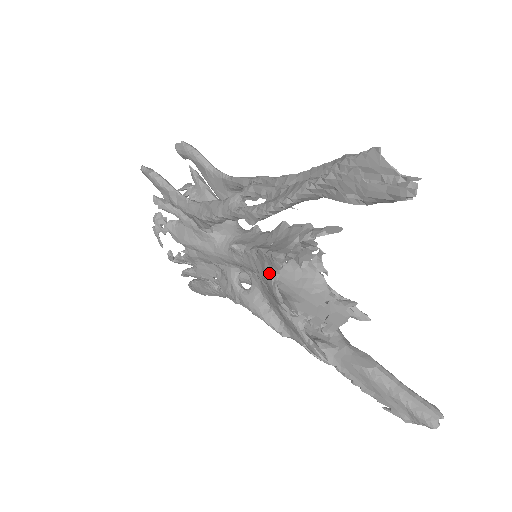
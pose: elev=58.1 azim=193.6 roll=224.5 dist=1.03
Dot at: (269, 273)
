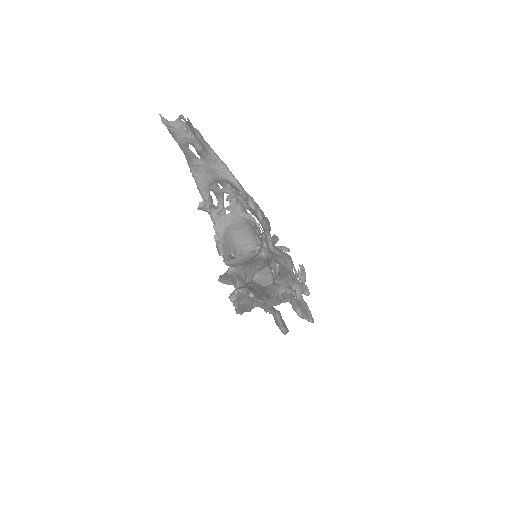
Dot at: (220, 239)
